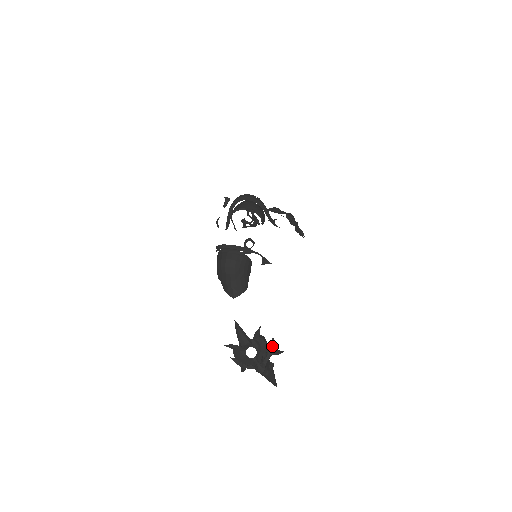
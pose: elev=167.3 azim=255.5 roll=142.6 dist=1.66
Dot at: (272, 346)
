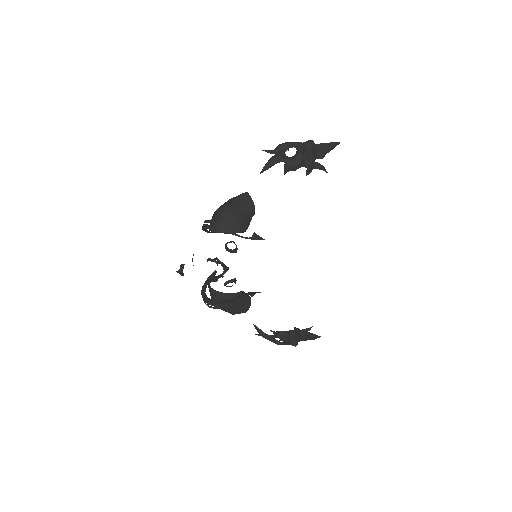
Dot at: (296, 332)
